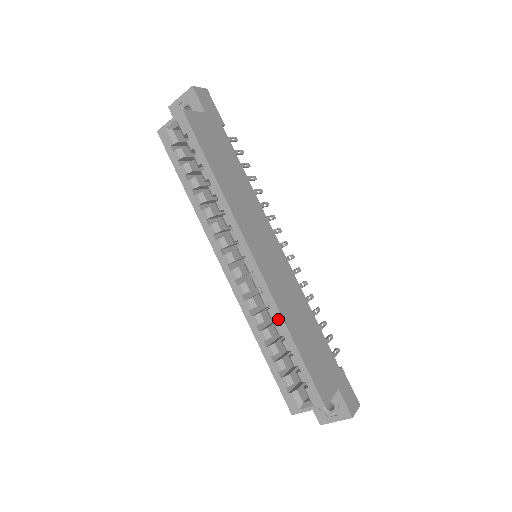
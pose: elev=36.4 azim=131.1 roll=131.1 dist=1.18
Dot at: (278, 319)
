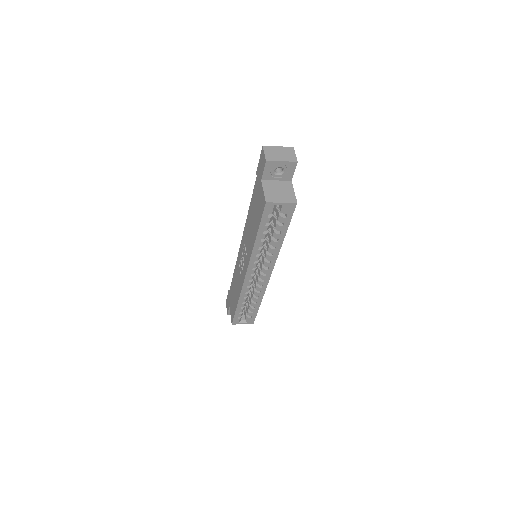
Dot at: (260, 297)
